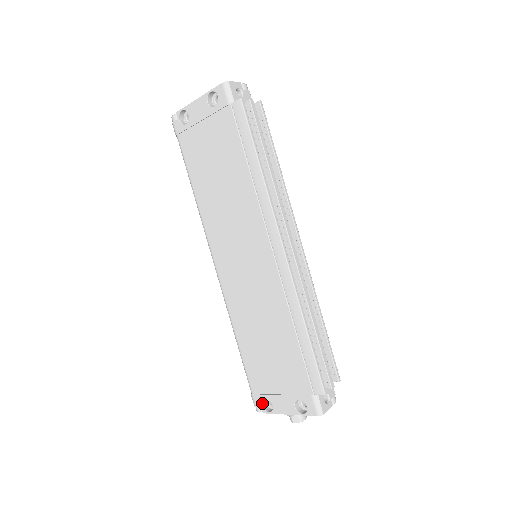
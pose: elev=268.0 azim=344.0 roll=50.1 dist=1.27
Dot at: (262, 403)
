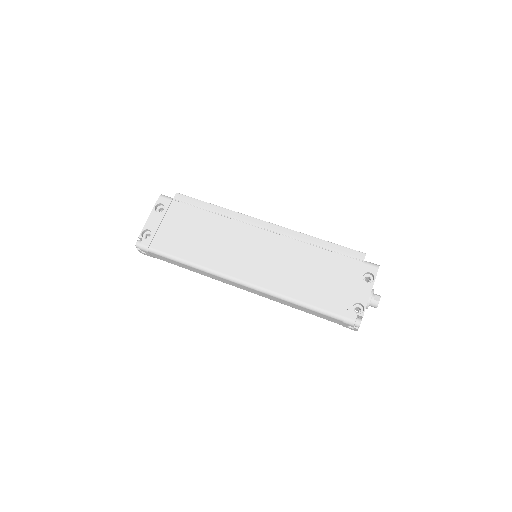
Dot at: (355, 313)
